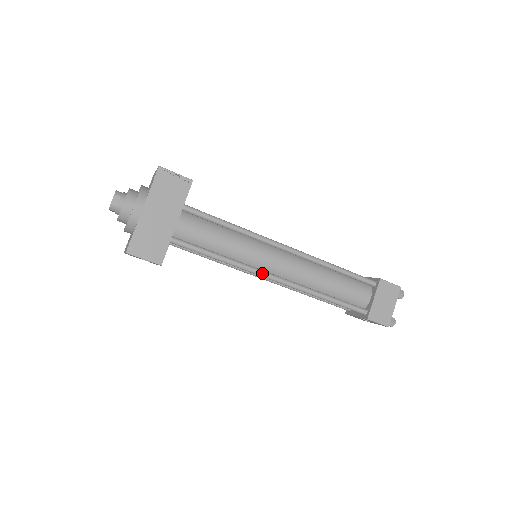
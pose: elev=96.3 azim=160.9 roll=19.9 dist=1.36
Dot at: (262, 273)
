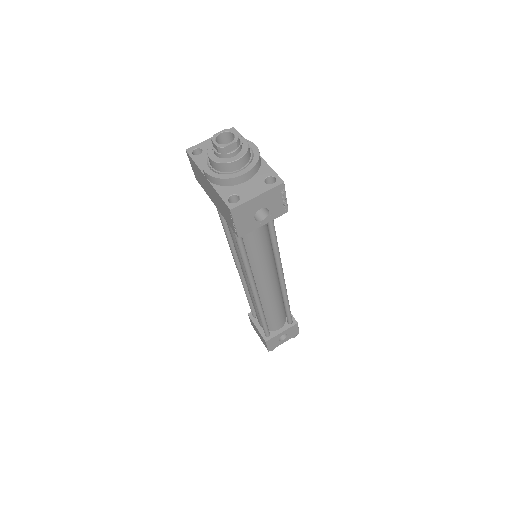
Dot at: occluded
